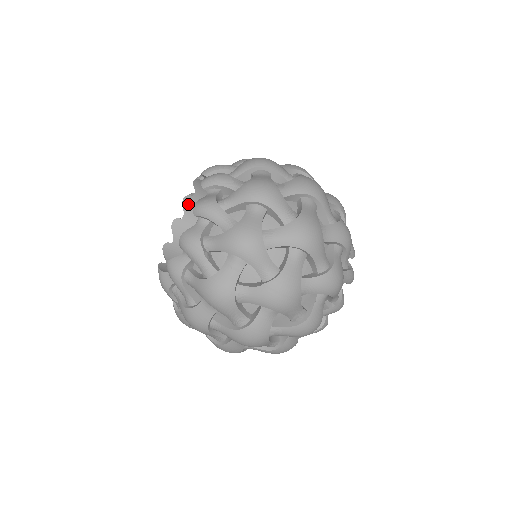
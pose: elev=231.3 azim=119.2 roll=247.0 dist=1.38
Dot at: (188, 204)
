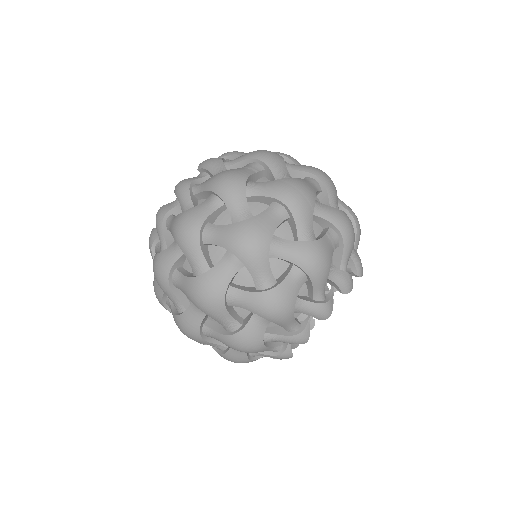
Dot at: occluded
